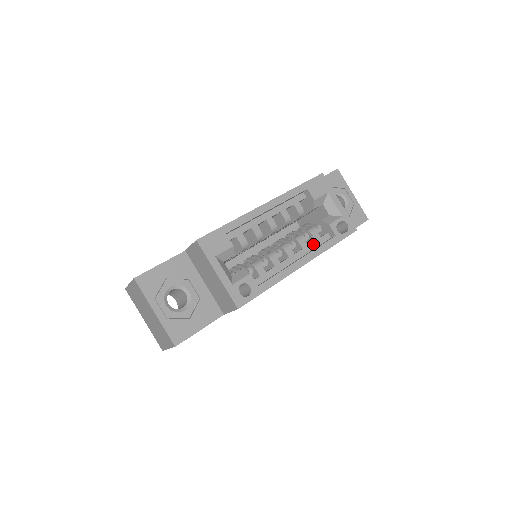
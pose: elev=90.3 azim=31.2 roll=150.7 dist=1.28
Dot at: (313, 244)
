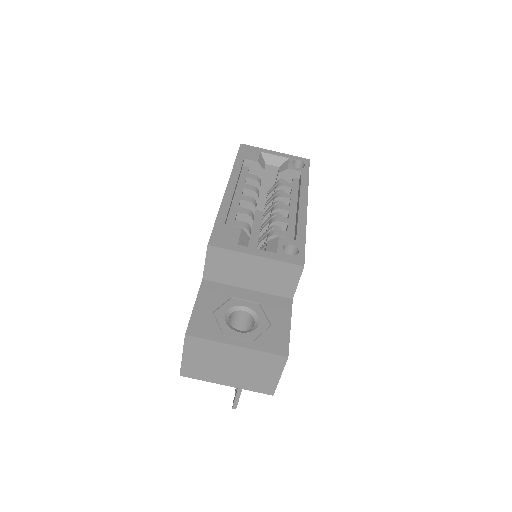
Dot at: (293, 191)
